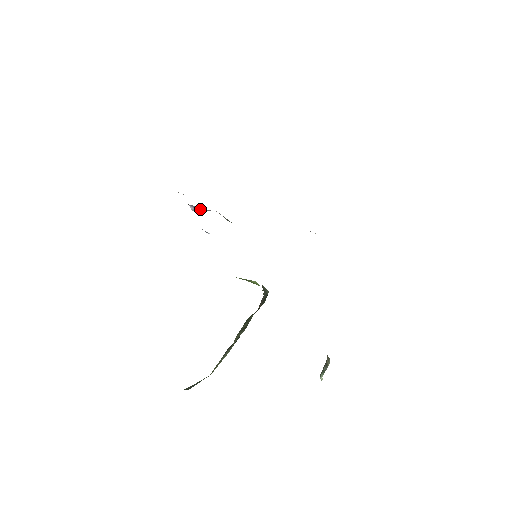
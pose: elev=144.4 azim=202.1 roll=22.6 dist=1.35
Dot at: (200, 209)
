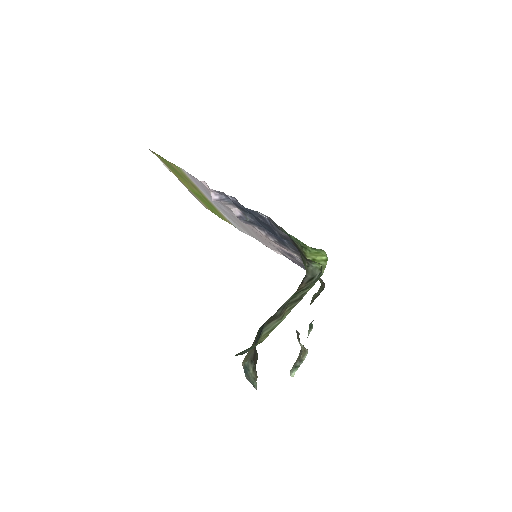
Dot at: (225, 200)
